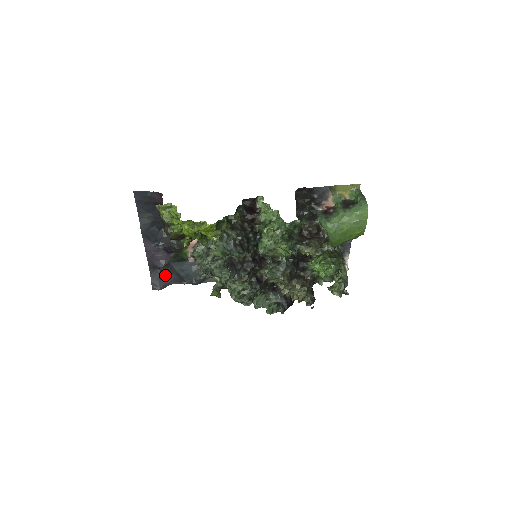
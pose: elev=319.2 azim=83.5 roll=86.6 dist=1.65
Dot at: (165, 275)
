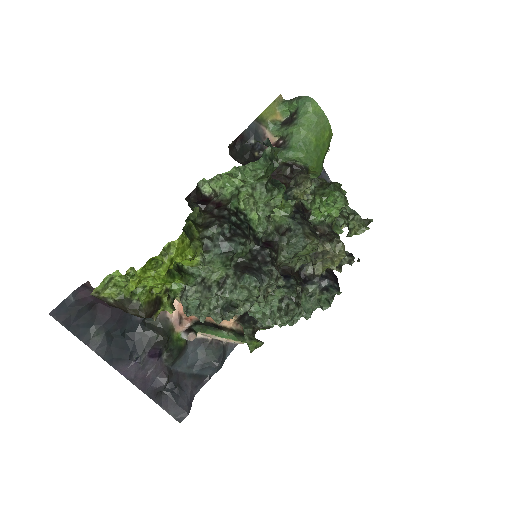
Dot at: (178, 391)
